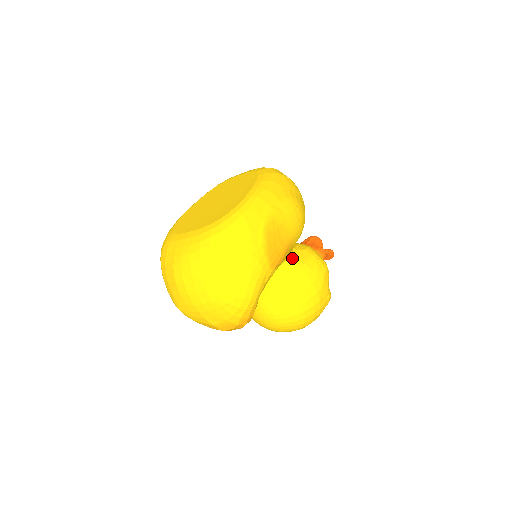
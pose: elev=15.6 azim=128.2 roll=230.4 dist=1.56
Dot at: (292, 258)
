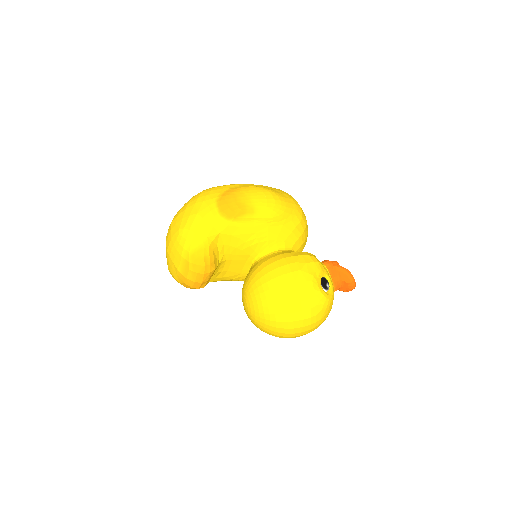
Dot at: (281, 251)
